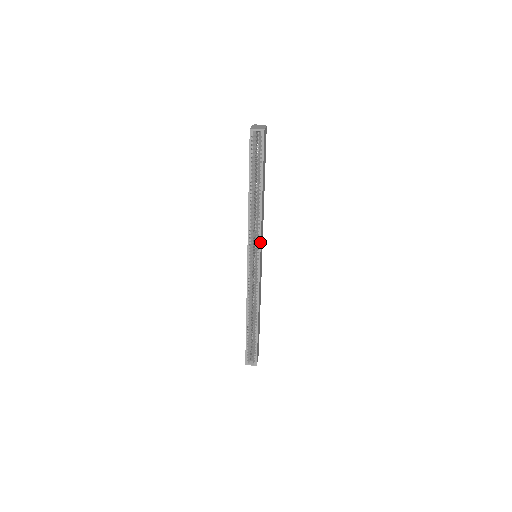
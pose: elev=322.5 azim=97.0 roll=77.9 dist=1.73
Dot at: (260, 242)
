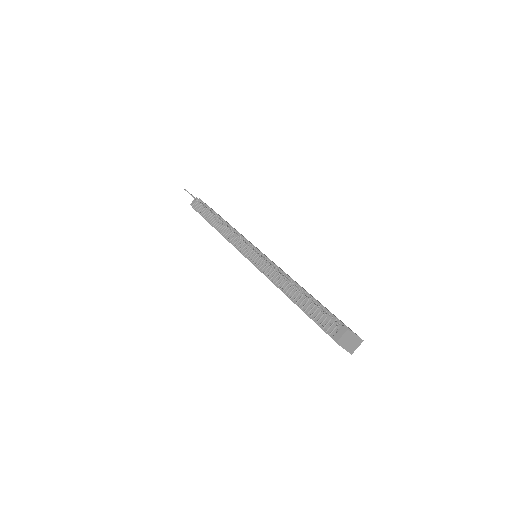
Dot at: occluded
